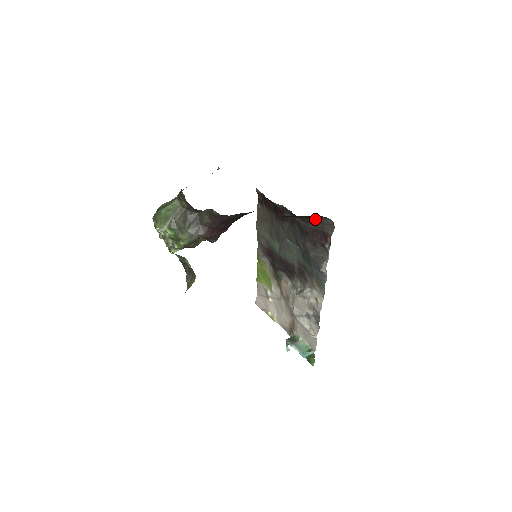
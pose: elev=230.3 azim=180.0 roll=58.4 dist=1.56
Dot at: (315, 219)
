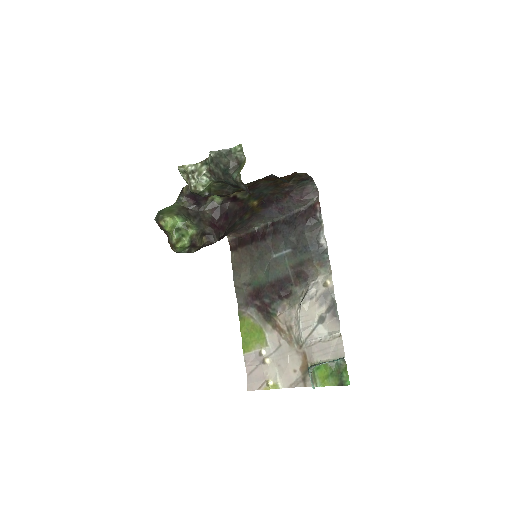
Dot at: (302, 188)
